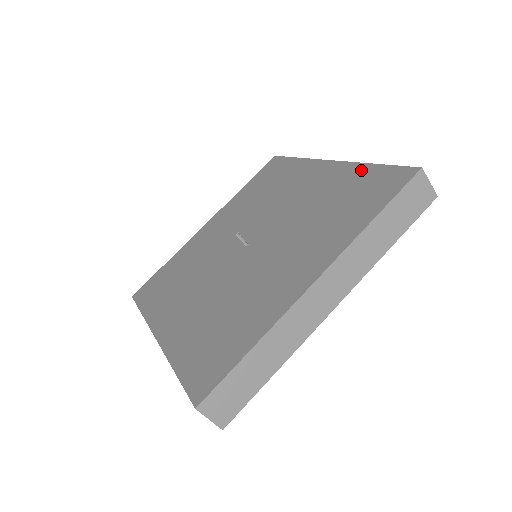
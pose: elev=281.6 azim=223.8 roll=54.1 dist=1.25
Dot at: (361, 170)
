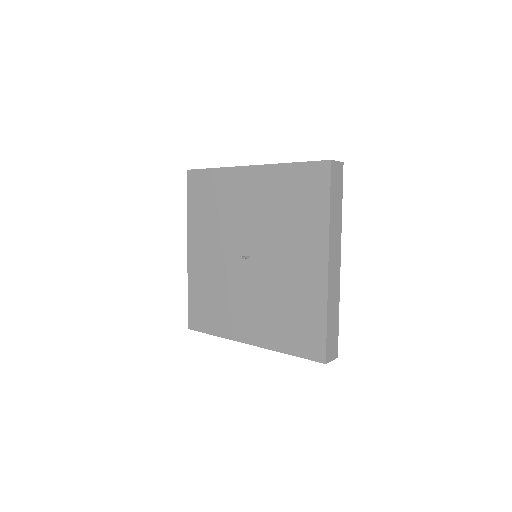
Dot at: (285, 171)
